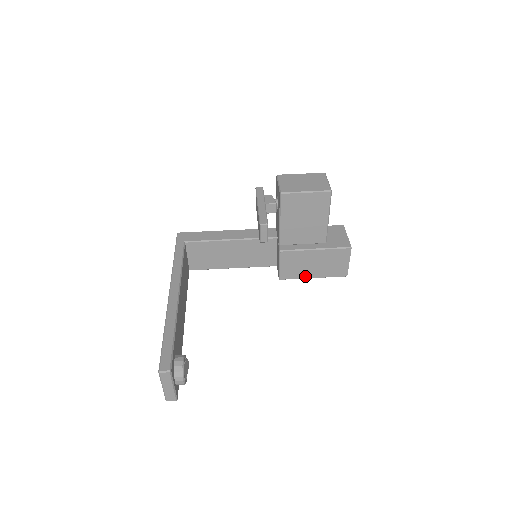
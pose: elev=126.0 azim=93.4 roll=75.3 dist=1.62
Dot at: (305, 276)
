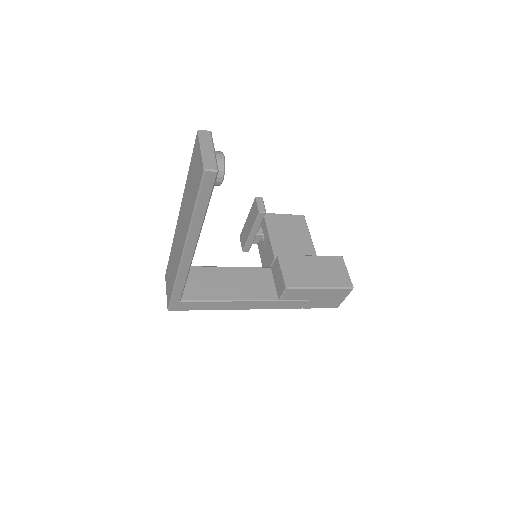
Dot at: (312, 285)
